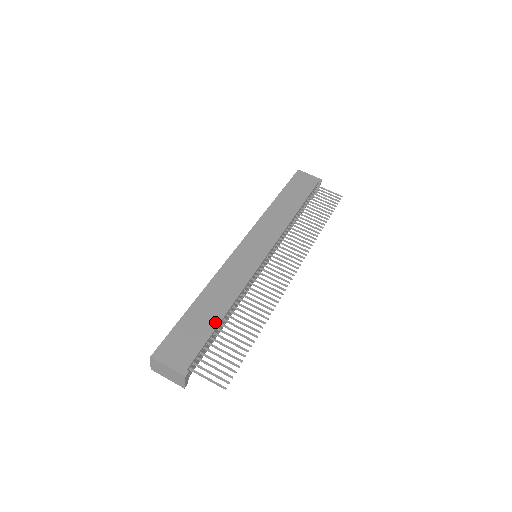
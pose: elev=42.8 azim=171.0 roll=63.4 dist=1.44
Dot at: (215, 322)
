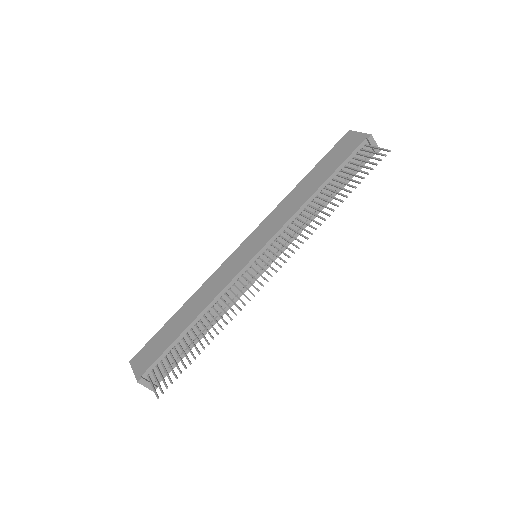
Dot at: (179, 332)
